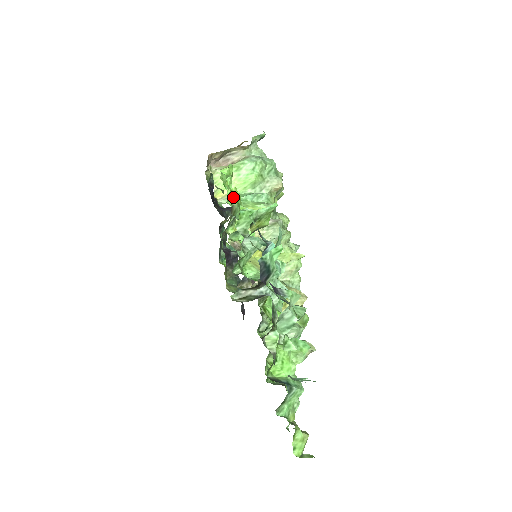
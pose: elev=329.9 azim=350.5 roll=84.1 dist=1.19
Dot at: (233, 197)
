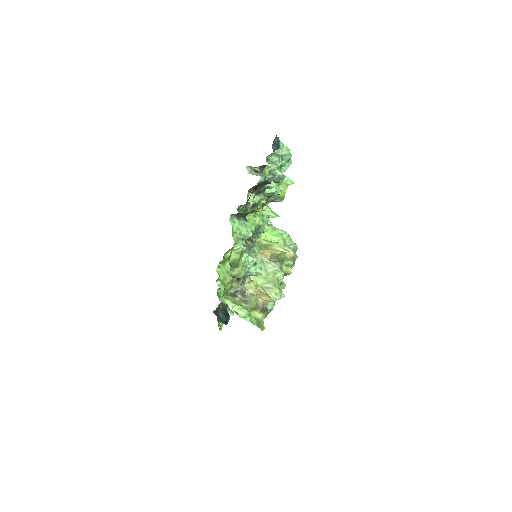
Dot at: occluded
